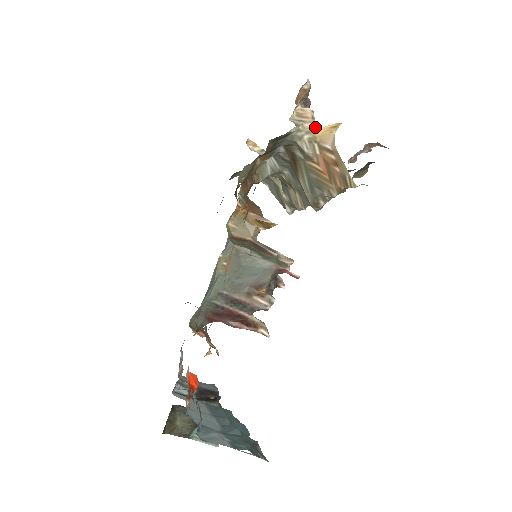
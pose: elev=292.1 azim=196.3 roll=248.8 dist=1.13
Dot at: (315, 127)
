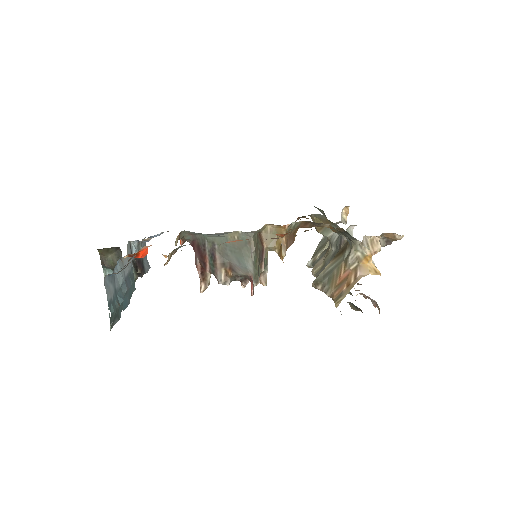
Dot at: (369, 257)
